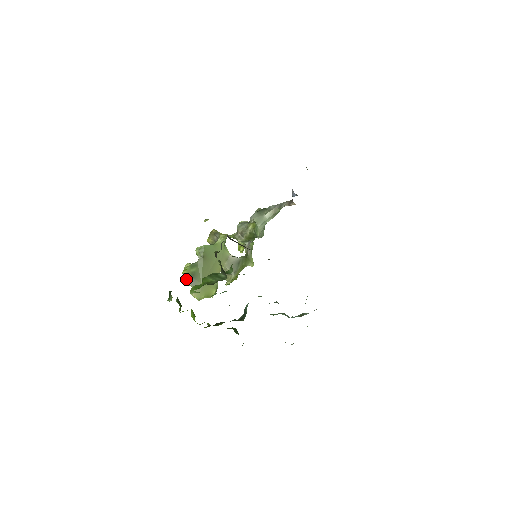
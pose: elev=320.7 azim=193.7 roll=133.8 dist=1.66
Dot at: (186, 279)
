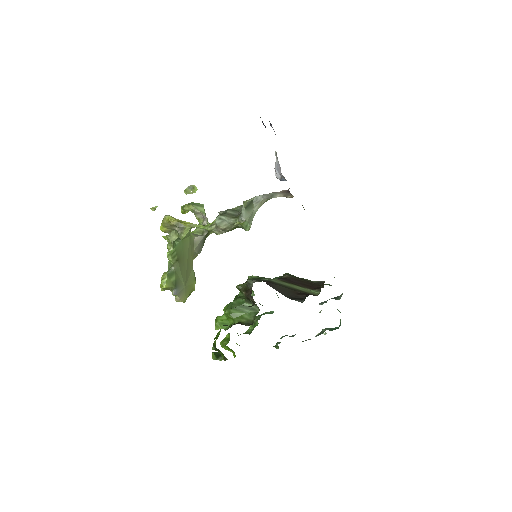
Dot at: occluded
